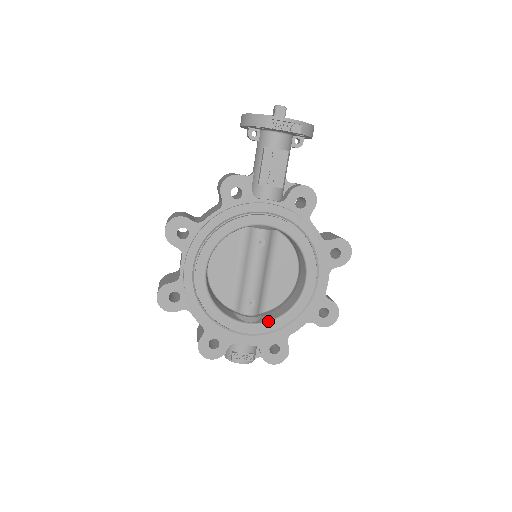
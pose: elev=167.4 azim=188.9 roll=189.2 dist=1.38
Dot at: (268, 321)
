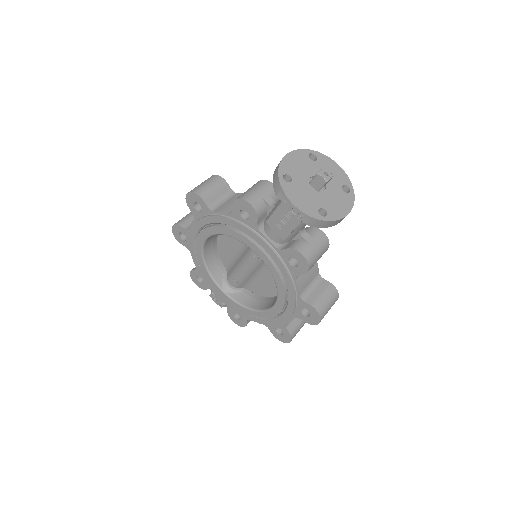
Dot at: (237, 301)
